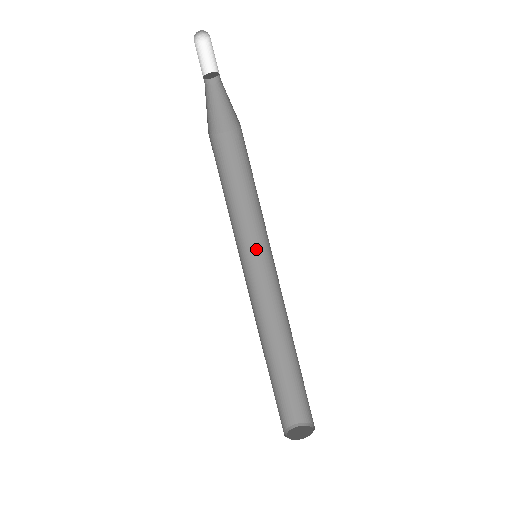
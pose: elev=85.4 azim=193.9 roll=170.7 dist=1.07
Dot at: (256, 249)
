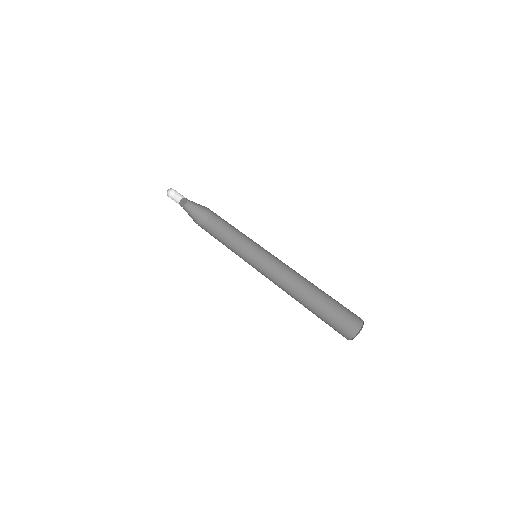
Dot at: (252, 262)
